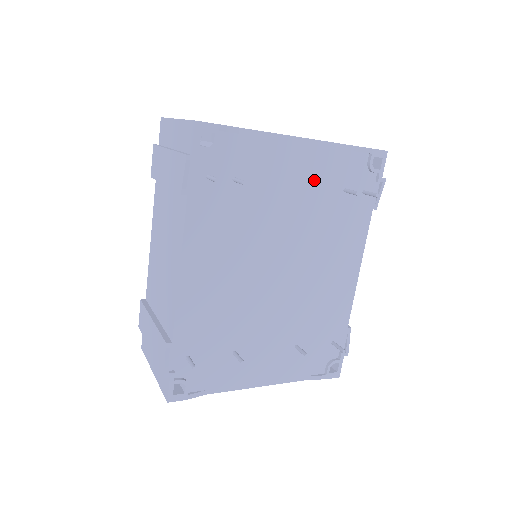
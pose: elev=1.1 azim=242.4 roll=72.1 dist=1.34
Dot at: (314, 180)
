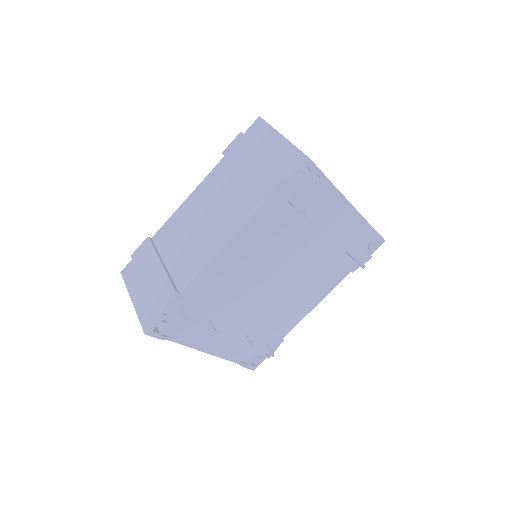
Dot at: (337, 234)
